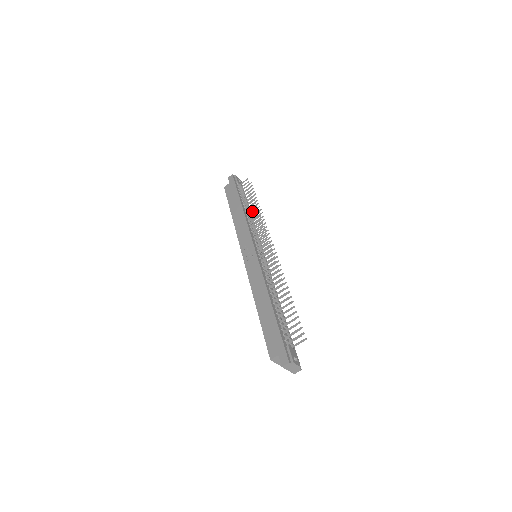
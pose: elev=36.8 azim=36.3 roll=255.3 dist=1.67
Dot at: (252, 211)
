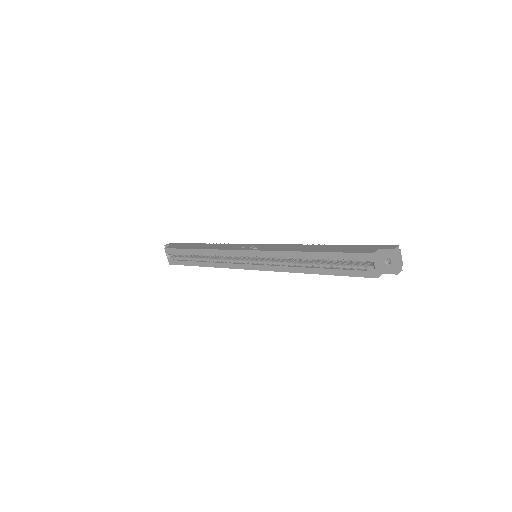
Dot at: occluded
